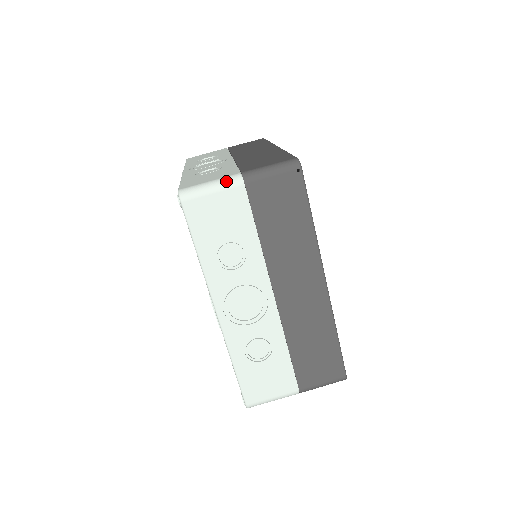
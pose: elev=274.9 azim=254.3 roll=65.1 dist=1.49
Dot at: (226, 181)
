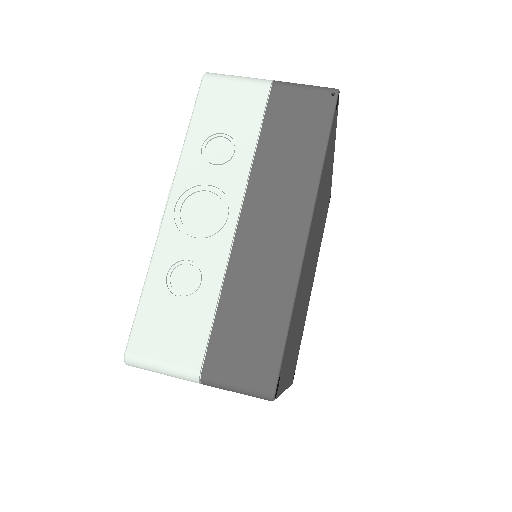
Dot at: (256, 78)
